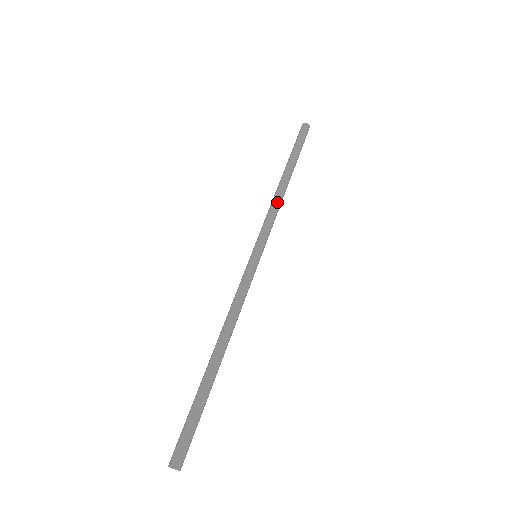
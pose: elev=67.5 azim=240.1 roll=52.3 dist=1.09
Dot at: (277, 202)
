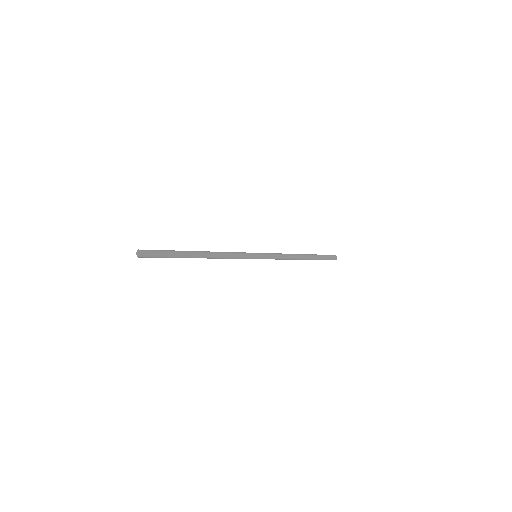
Dot at: (288, 254)
